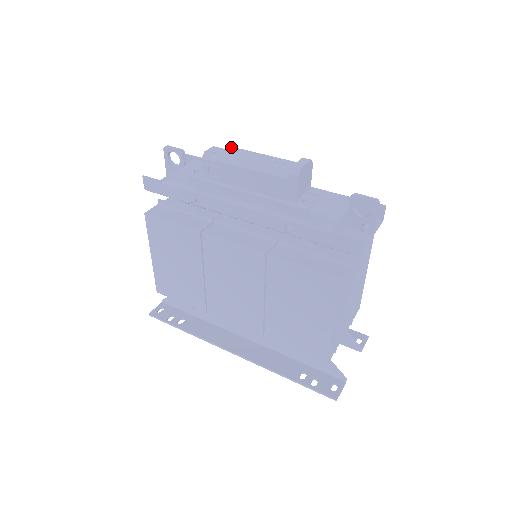
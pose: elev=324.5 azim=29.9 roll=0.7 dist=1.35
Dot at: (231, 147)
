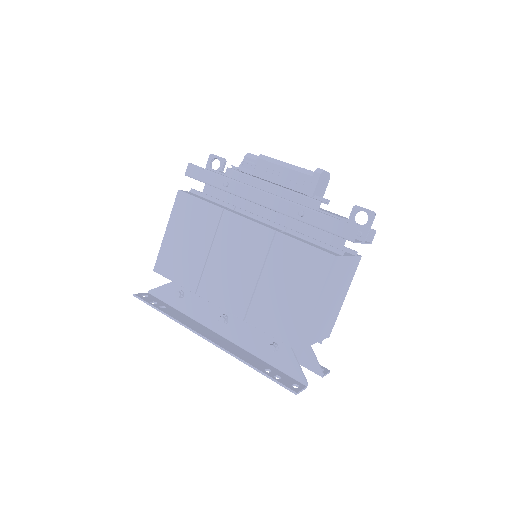
Dot at: occluded
